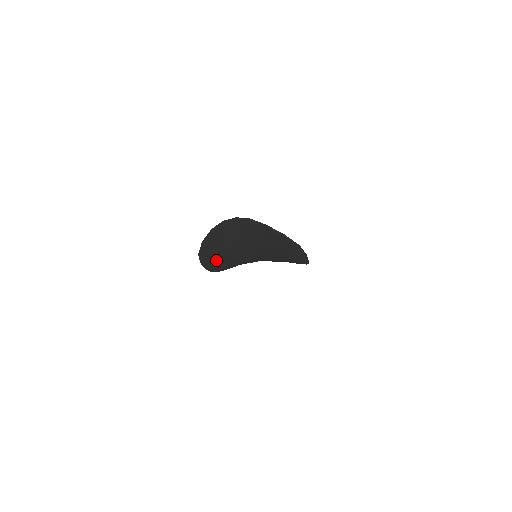
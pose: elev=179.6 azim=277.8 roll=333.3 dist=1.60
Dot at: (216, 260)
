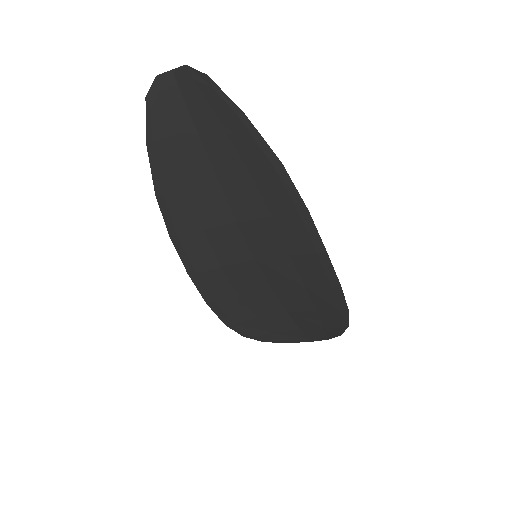
Dot at: (189, 233)
